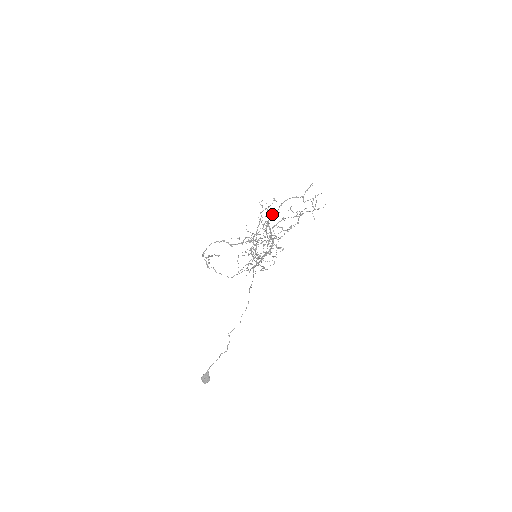
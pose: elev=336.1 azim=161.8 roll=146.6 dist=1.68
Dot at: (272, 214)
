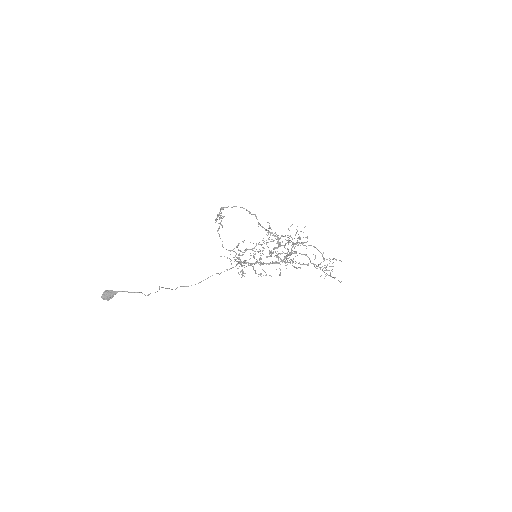
Dot at: occluded
